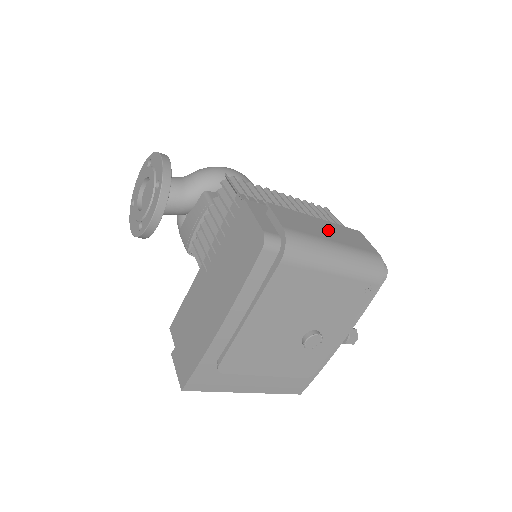
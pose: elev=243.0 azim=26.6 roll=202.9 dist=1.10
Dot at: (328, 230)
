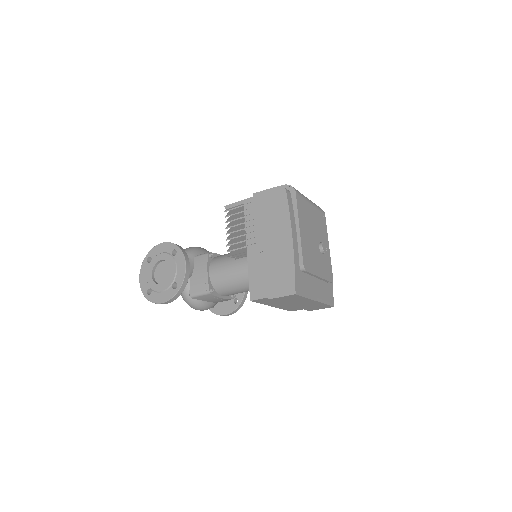
Dot at: occluded
